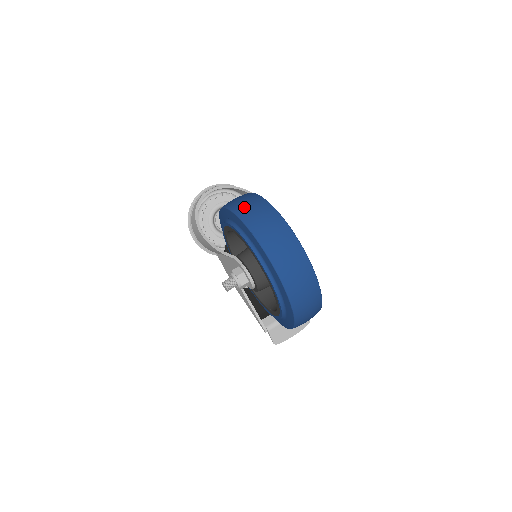
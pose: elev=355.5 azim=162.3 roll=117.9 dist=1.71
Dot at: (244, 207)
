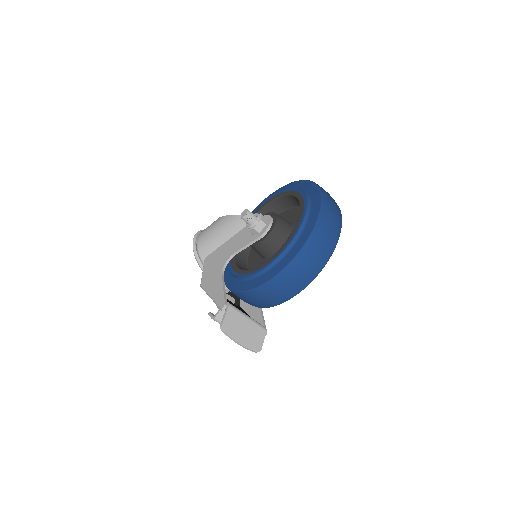
Dot at: occluded
